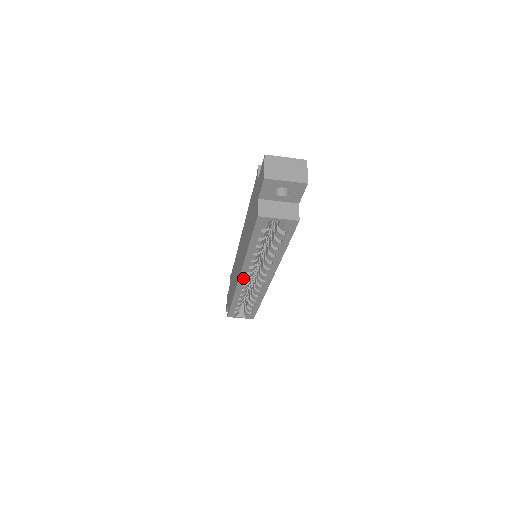
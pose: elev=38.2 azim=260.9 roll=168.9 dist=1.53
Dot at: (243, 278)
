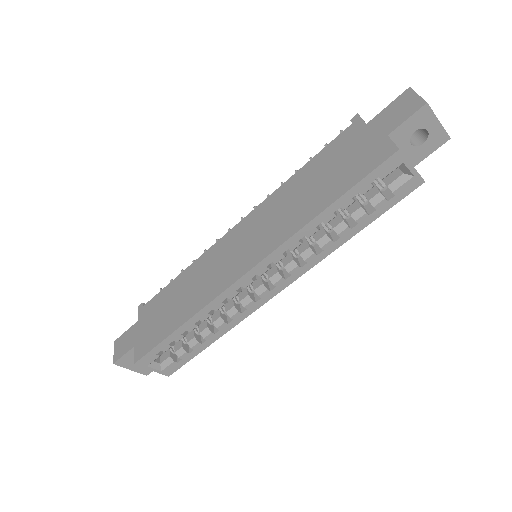
Dot at: (252, 274)
